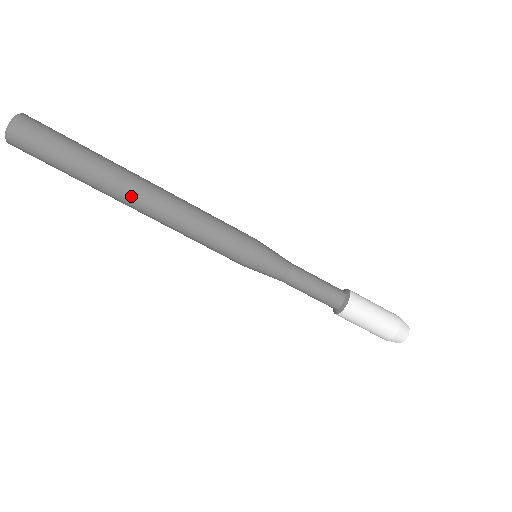
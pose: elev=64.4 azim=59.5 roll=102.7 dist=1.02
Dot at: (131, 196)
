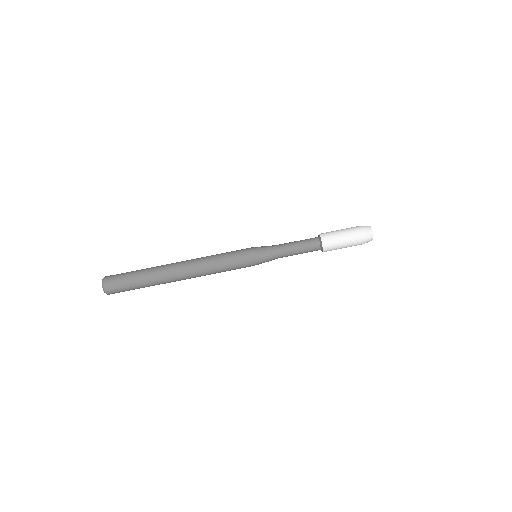
Dot at: (173, 268)
